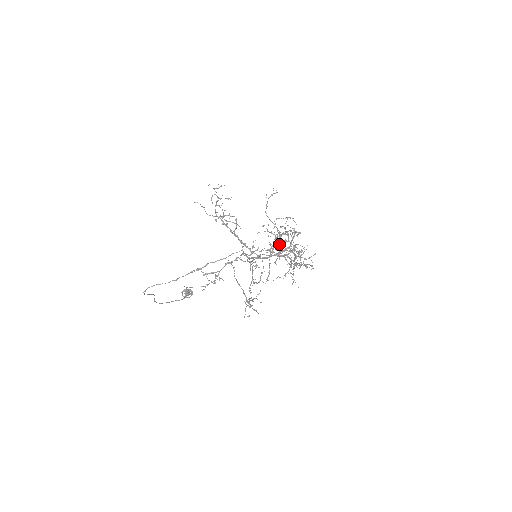
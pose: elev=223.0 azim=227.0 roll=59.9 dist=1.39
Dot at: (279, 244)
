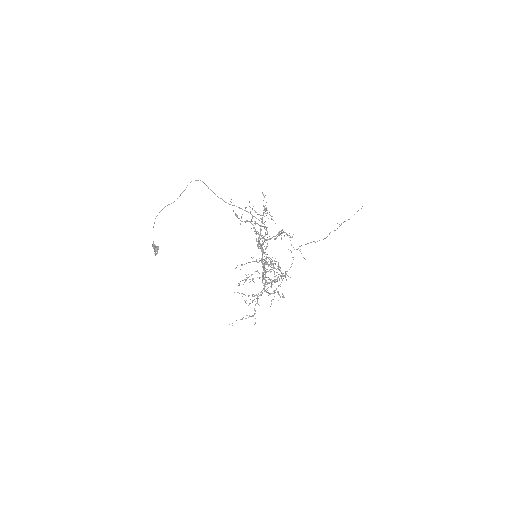
Dot at: occluded
